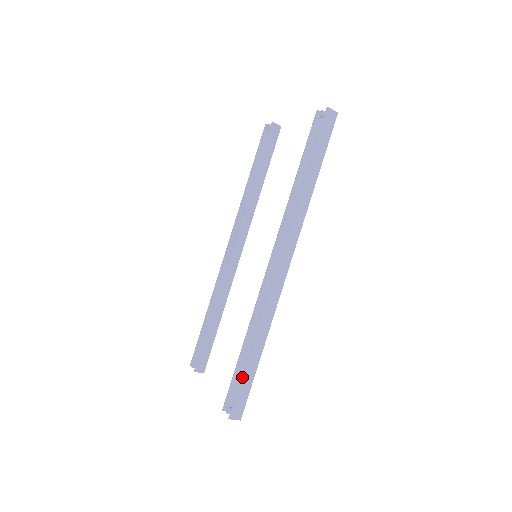
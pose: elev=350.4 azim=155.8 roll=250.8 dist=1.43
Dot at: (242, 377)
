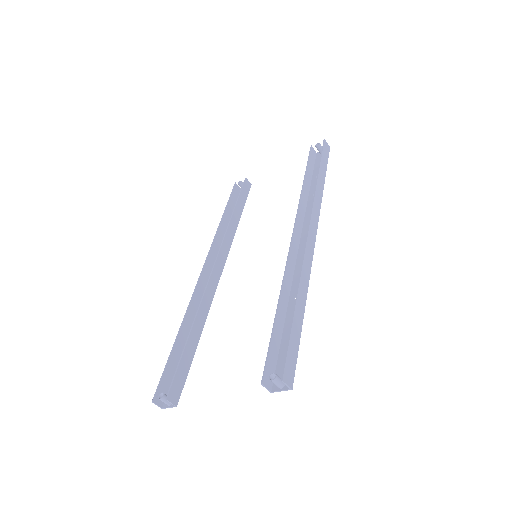
Dot at: (291, 330)
